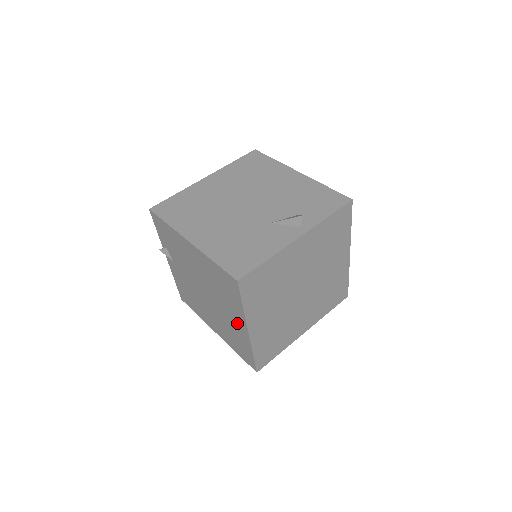
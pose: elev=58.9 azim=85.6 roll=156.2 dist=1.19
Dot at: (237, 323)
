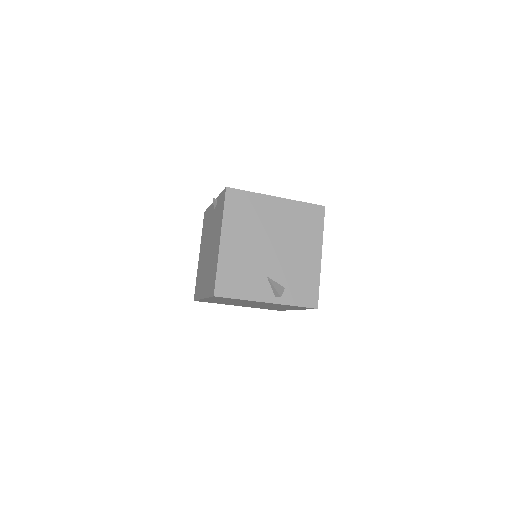
Dot at: (204, 287)
